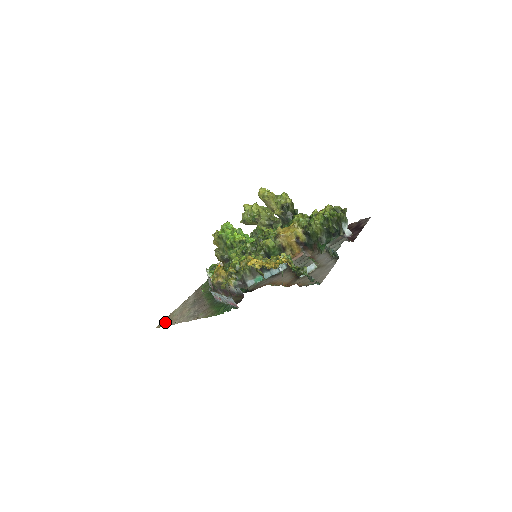
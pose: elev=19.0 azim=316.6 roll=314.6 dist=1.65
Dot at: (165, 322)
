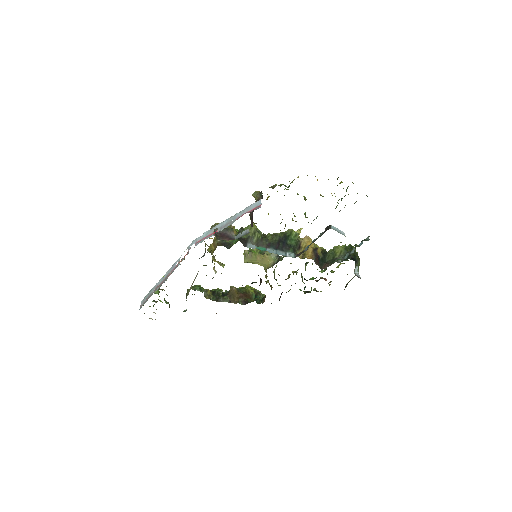
Dot at: occluded
